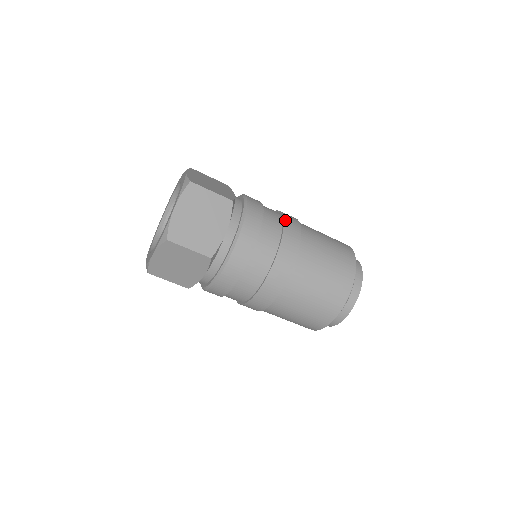
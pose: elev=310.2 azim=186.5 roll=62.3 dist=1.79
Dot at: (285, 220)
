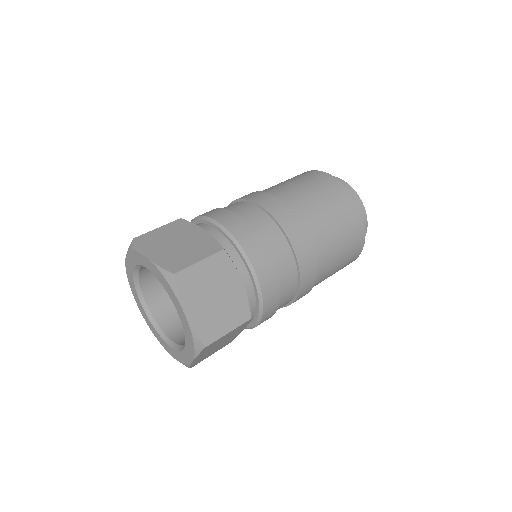
Dot at: (232, 202)
